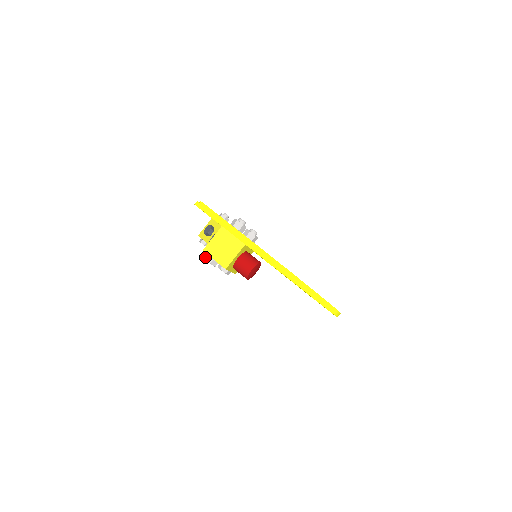
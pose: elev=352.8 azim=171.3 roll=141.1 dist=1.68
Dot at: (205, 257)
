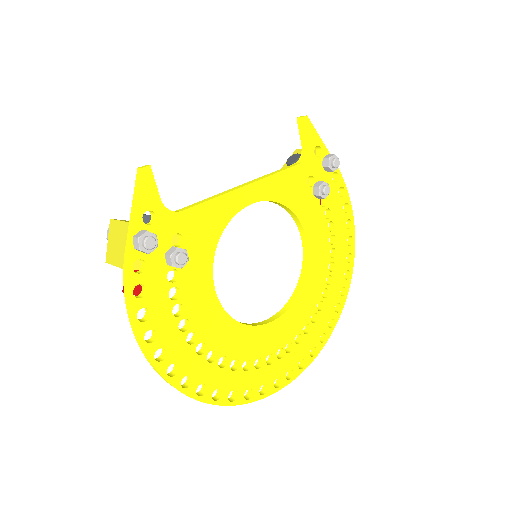
Dot at: occluded
